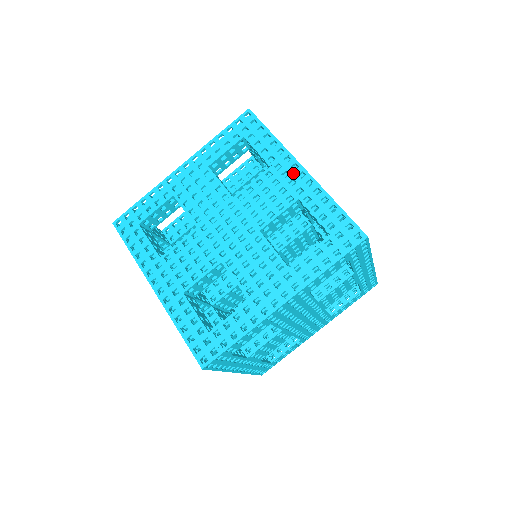
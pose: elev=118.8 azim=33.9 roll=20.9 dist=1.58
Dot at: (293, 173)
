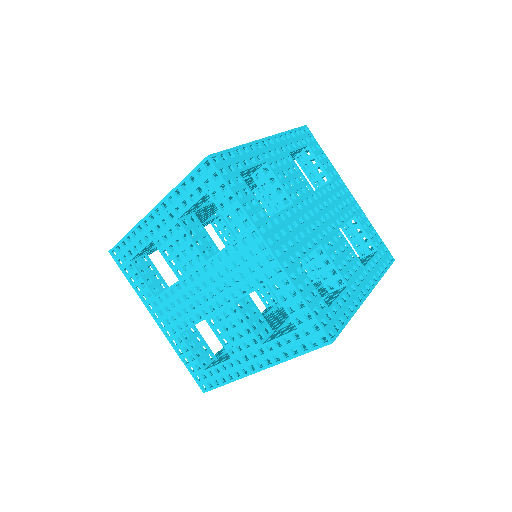
Dot at: (260, 254)
